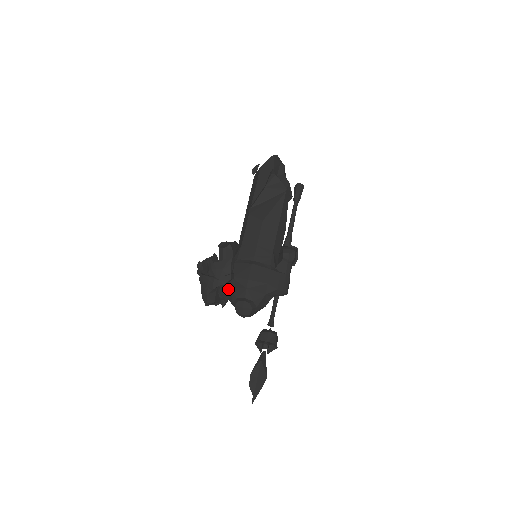
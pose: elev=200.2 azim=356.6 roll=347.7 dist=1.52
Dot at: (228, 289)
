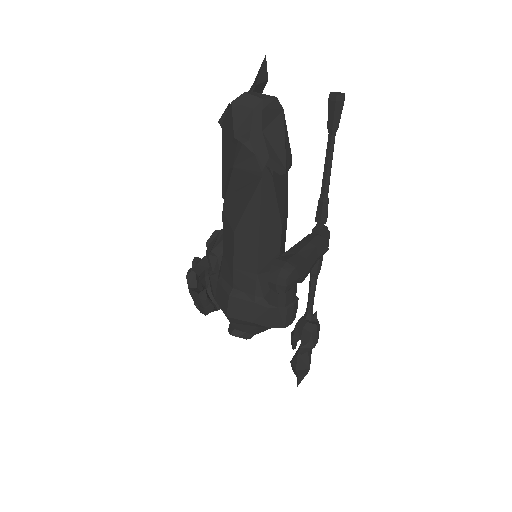
Dot at: occluded
